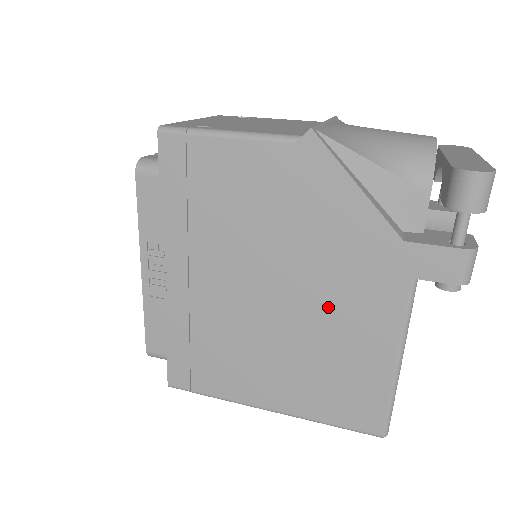
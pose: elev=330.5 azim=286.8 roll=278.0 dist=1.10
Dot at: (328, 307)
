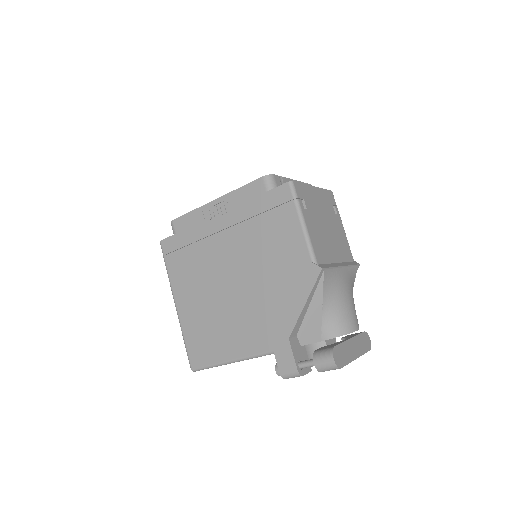
Dot at: (241, 314)
